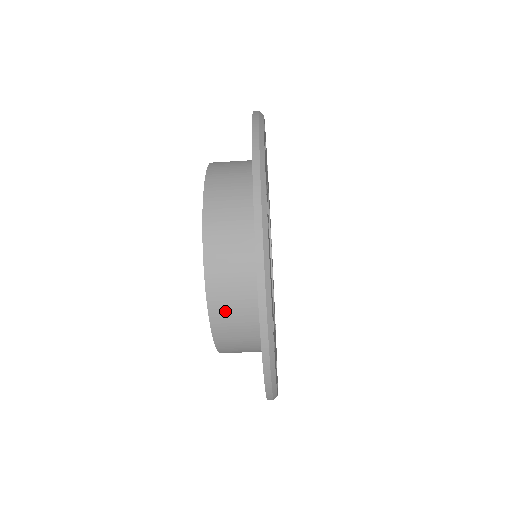
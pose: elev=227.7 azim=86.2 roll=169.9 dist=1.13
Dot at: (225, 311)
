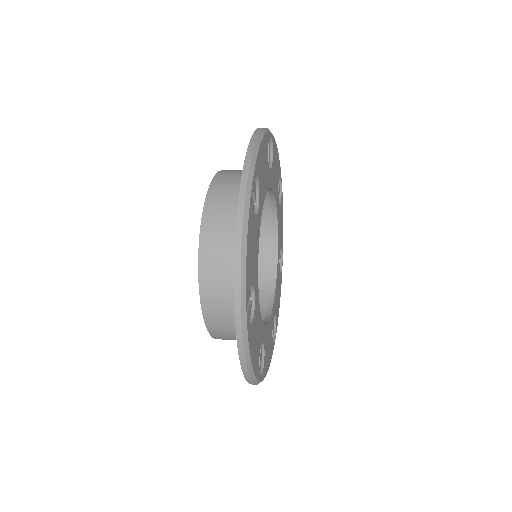
Dot at: (226, 338)
